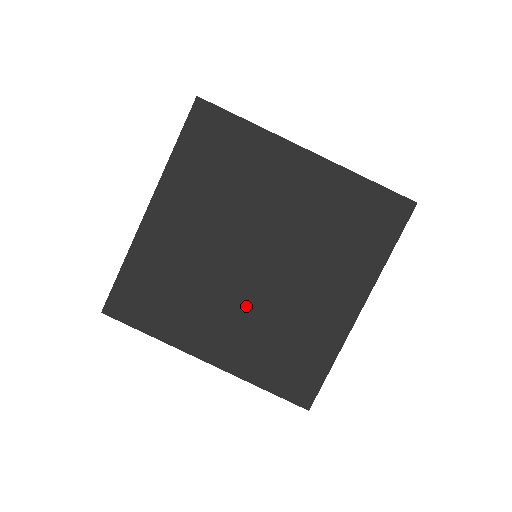
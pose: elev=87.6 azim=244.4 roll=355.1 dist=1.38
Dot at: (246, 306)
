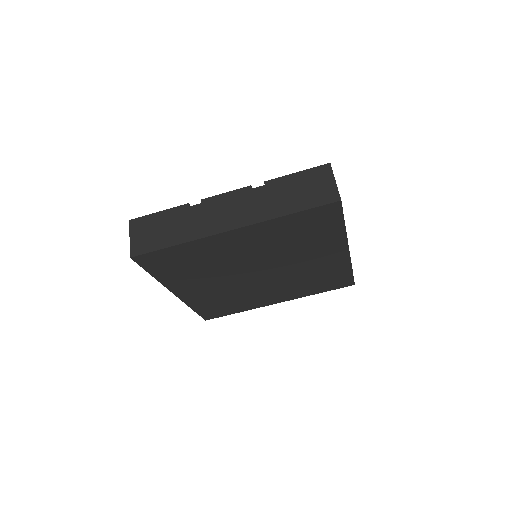
Dot at: (276, 284)
